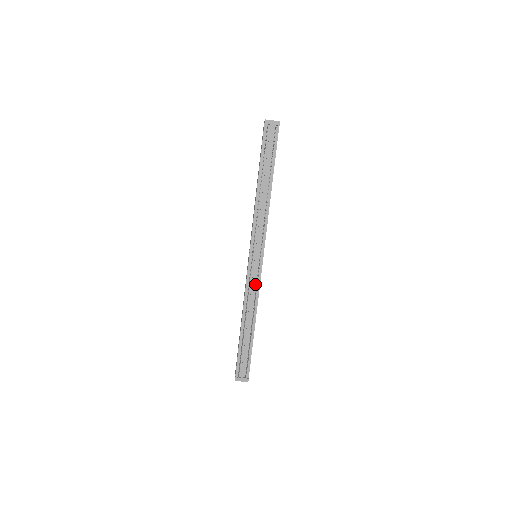
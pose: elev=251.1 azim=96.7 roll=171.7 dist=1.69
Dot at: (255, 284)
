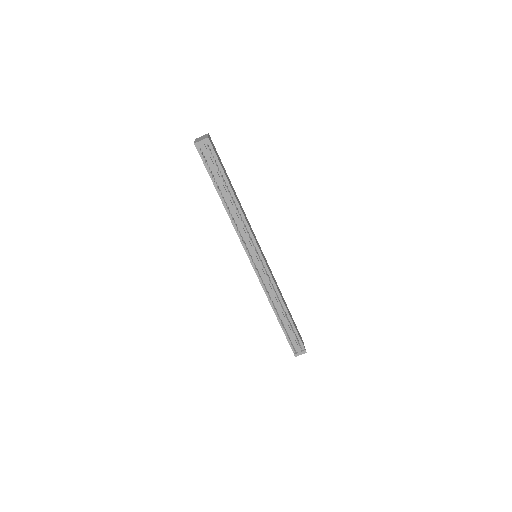
Dot at: (268, 280)
